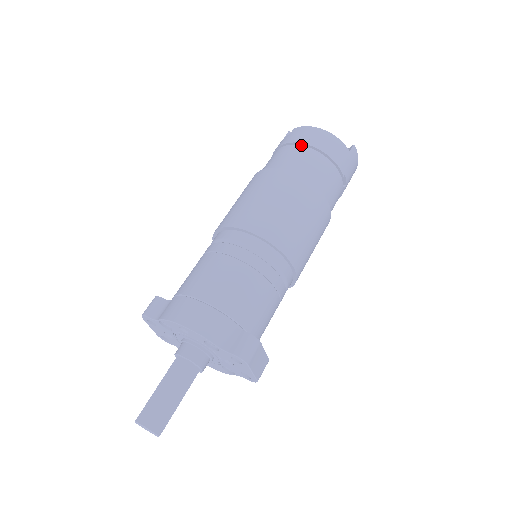
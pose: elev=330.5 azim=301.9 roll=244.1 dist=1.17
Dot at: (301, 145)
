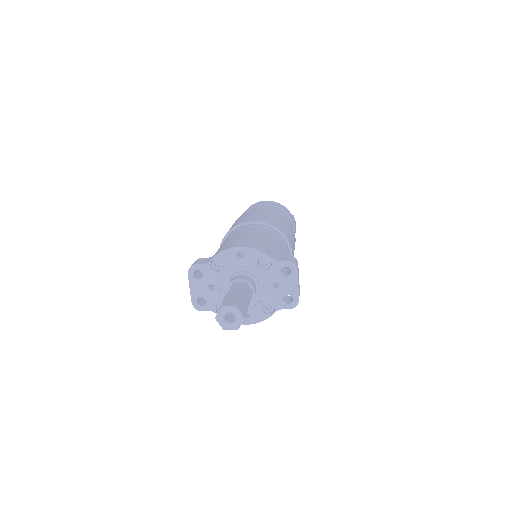
Dot at: (264, 205)
